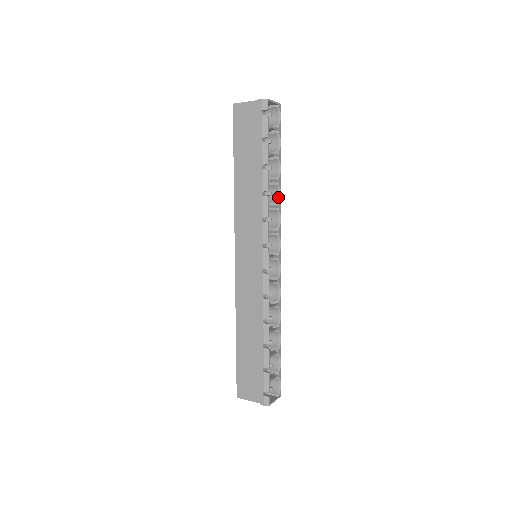
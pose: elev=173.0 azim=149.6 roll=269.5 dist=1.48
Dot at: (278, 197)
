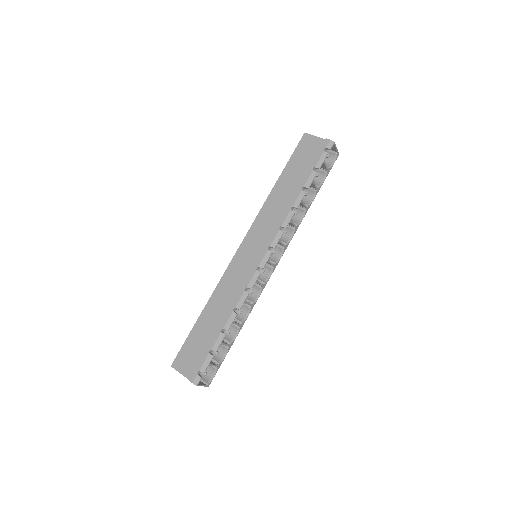
Dot at: (299, 220)
